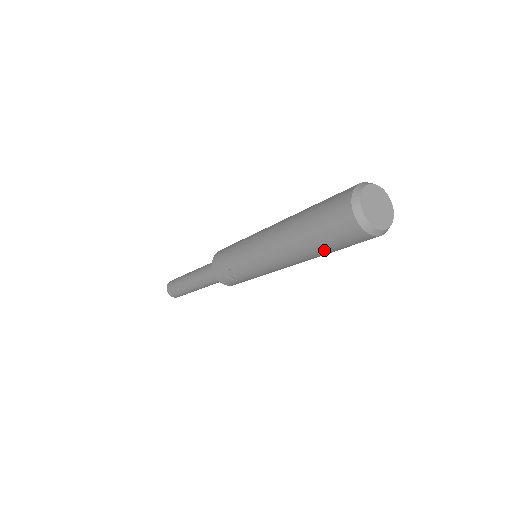
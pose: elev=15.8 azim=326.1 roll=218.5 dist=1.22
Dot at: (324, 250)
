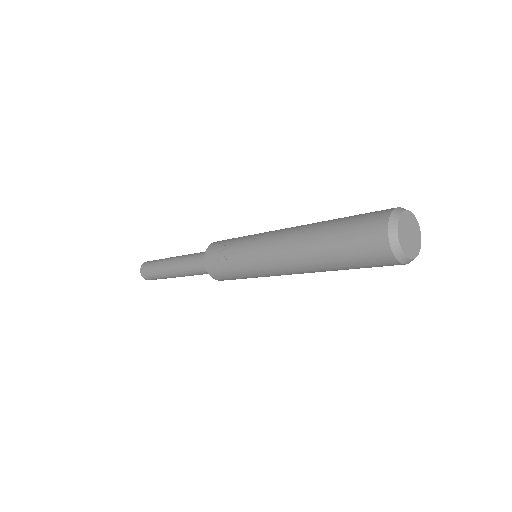
Dot at: (332, 250)
